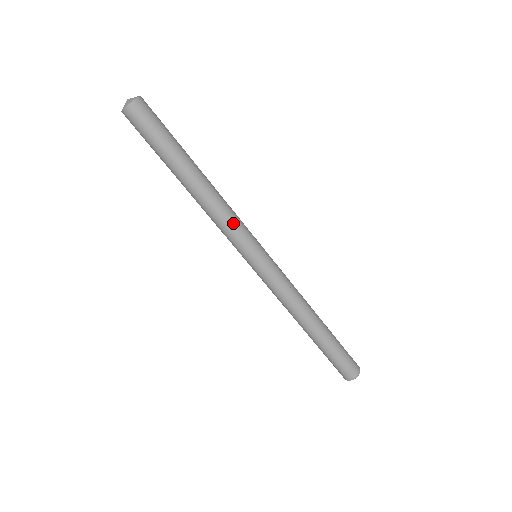
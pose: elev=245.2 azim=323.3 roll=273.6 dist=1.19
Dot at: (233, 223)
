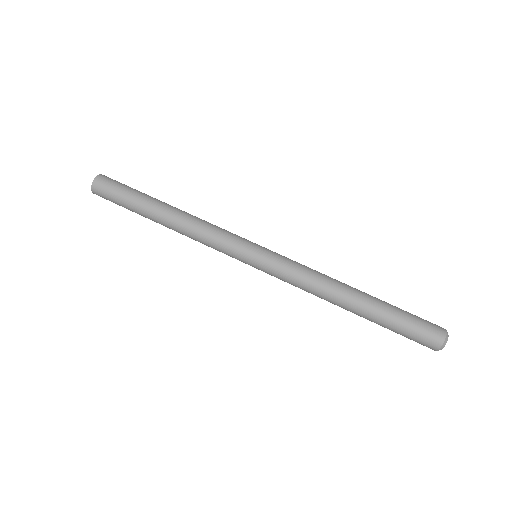
Dot at: (215, 232)
